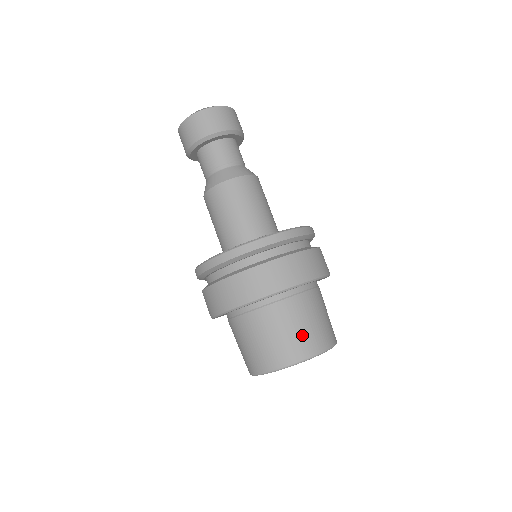
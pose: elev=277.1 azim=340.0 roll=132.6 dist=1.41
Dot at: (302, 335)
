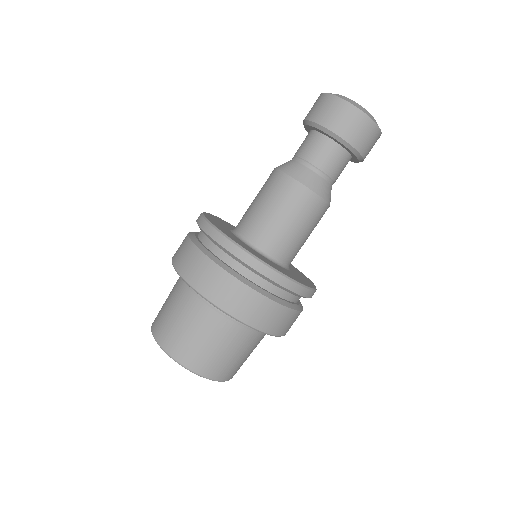
Dot at: (184, 338)
